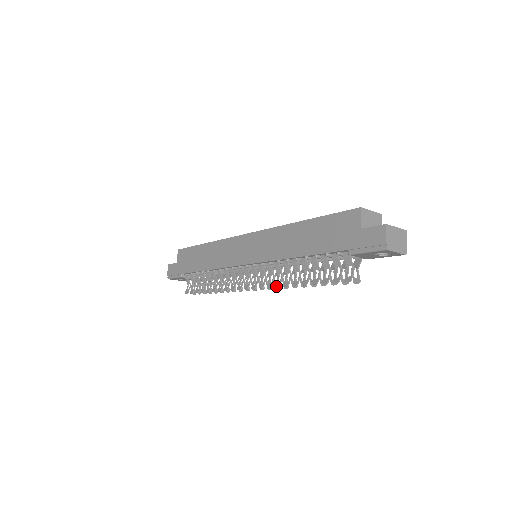
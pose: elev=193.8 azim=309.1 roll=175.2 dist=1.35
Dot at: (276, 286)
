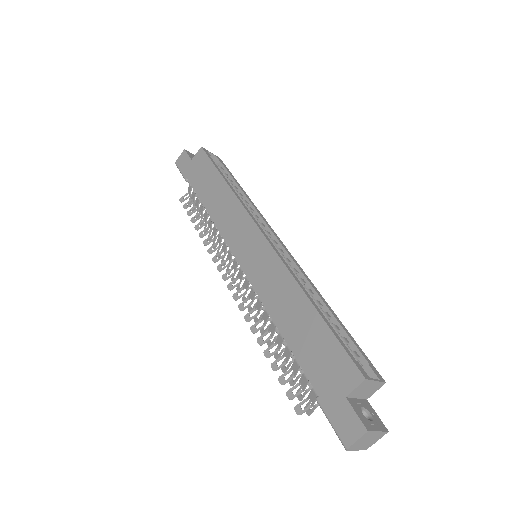
Dot at: (245, 318)
